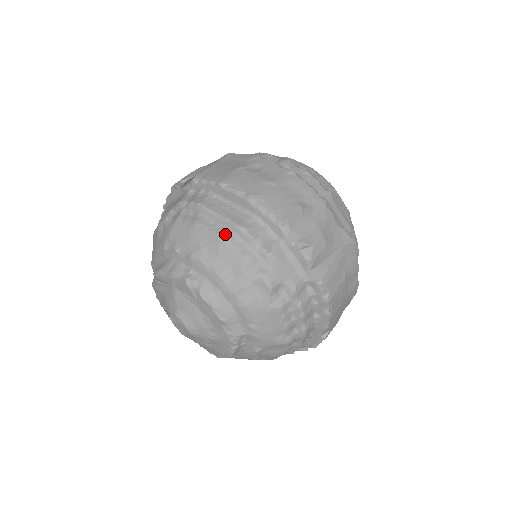
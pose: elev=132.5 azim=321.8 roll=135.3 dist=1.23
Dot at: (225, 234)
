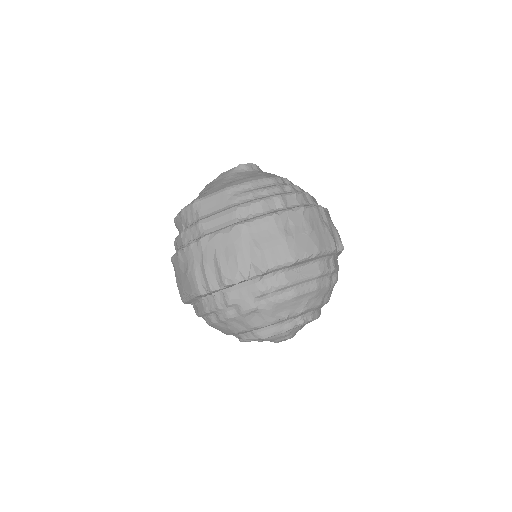
Dot at: (316, 285)
